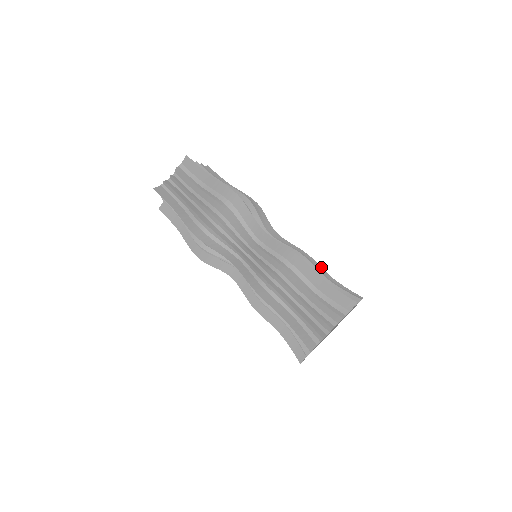
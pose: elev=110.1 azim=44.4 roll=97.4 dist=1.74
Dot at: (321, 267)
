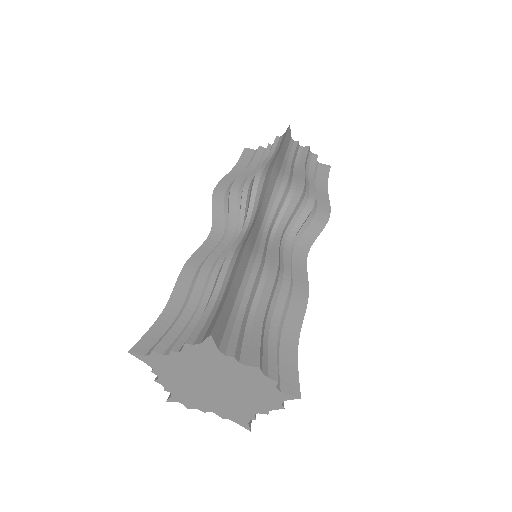
Dot at: (303, 319)
